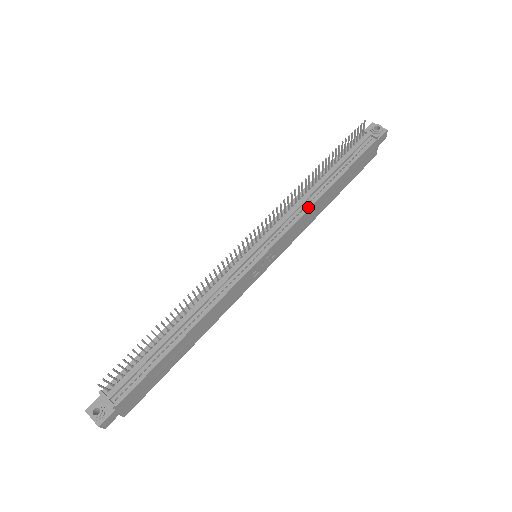
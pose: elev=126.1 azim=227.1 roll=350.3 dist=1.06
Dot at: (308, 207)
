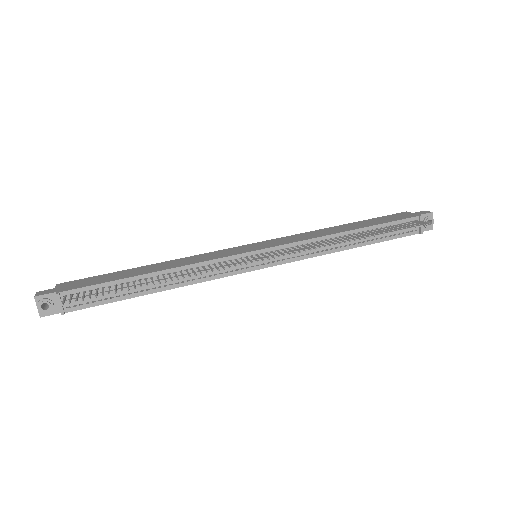
Dot at: (325, 253)
